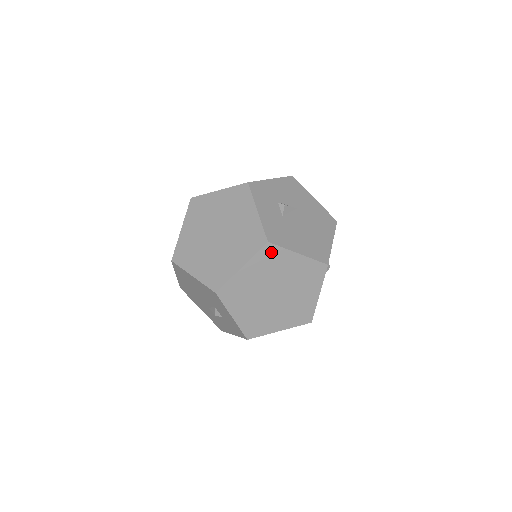
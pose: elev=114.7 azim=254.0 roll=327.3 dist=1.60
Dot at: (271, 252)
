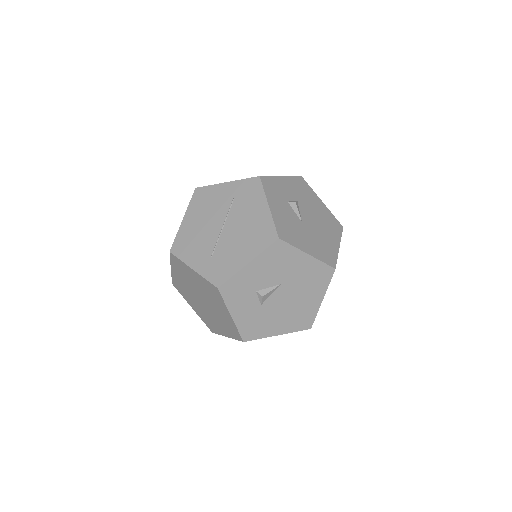
Dot at: occluded
